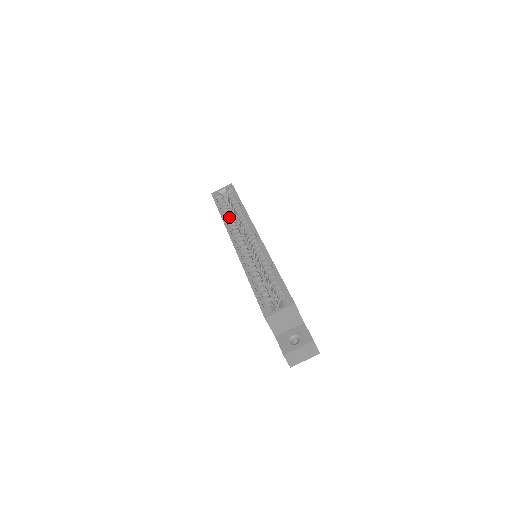
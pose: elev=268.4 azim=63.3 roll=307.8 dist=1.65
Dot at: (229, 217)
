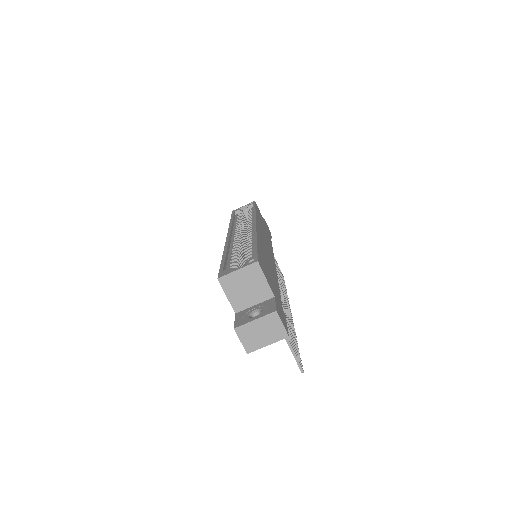
Dot at: occluded
